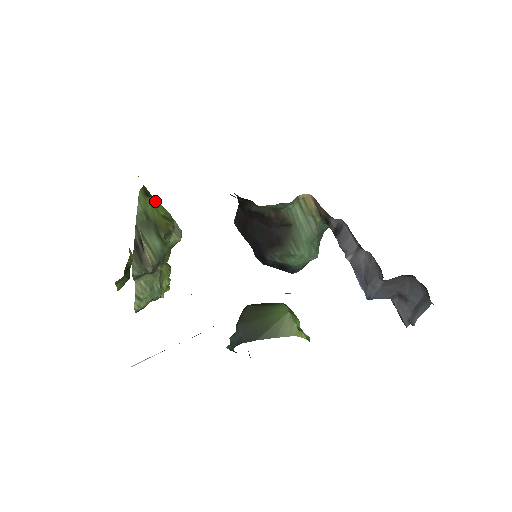
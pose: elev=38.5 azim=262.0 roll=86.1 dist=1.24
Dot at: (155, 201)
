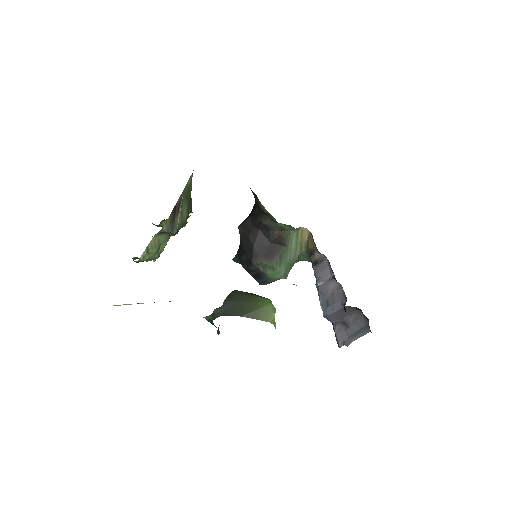
Dot at: occluded
